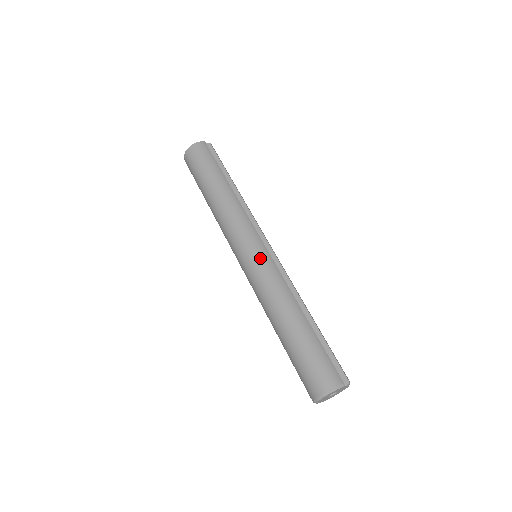
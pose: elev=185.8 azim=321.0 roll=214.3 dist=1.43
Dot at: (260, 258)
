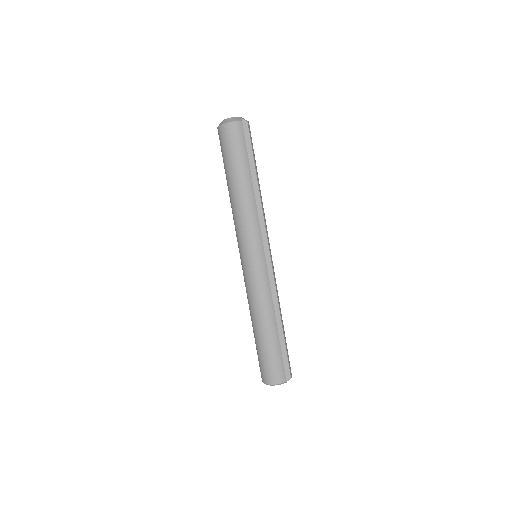
Dot at: (258, 269)
